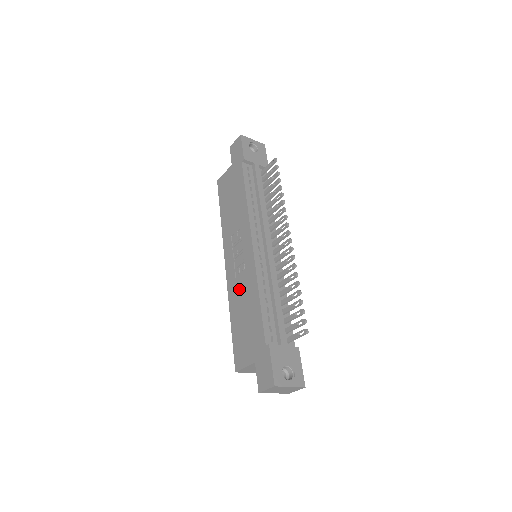
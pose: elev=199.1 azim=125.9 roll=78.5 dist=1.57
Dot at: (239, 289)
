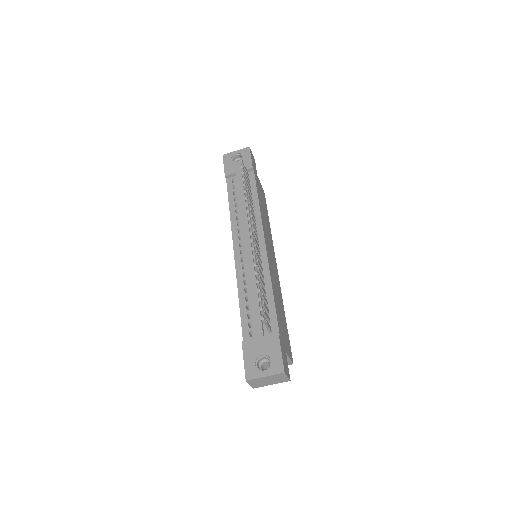
Dot at: occluded
